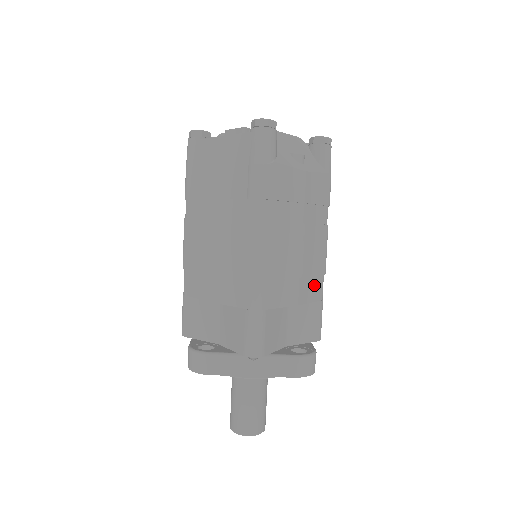
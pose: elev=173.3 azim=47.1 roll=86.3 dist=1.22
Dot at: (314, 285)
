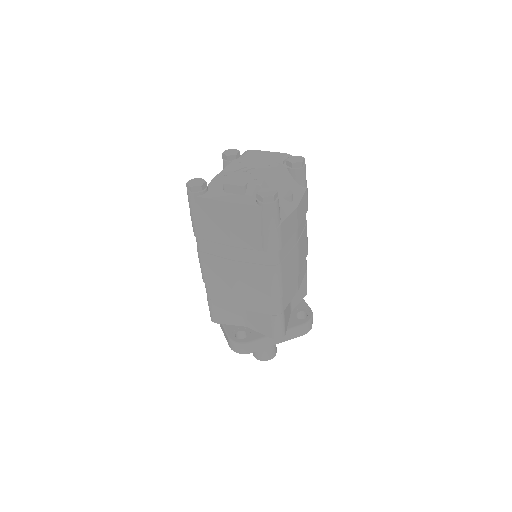
Dot at: (303, 267)
